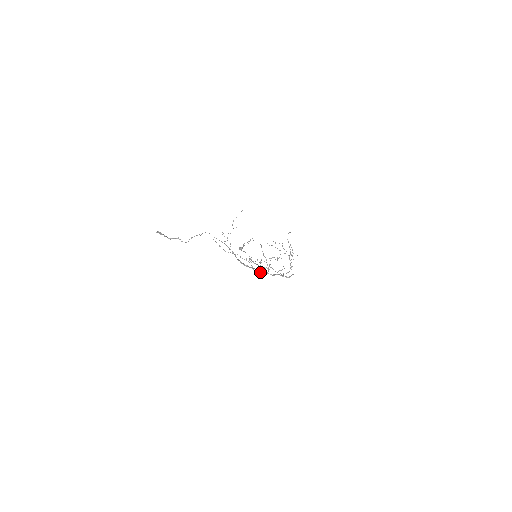
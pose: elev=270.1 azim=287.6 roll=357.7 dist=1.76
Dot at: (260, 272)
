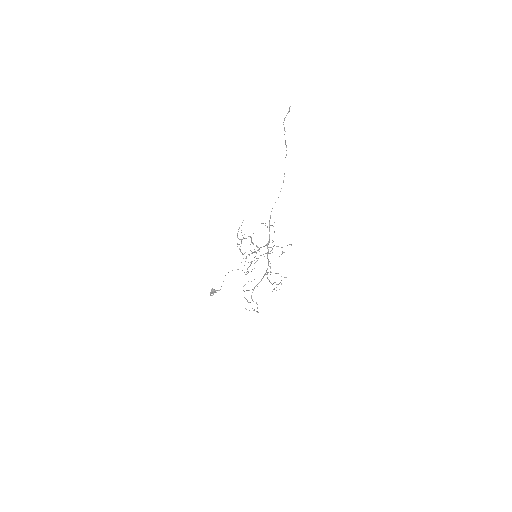
Dot at: (260, 247)
